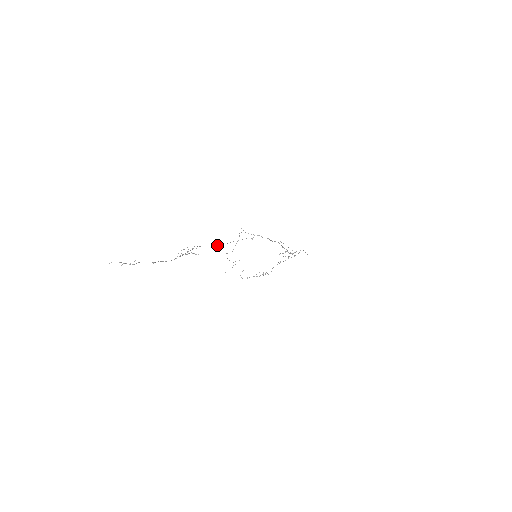
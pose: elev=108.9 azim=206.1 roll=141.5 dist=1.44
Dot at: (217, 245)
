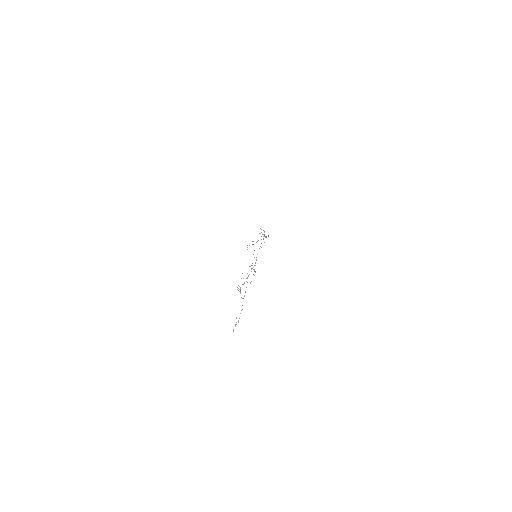
Dot at: occluded
